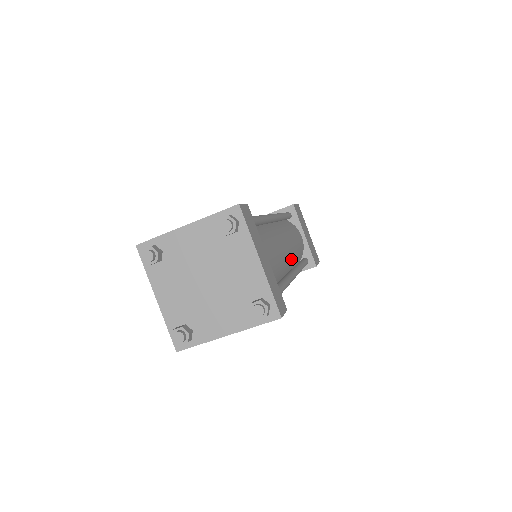
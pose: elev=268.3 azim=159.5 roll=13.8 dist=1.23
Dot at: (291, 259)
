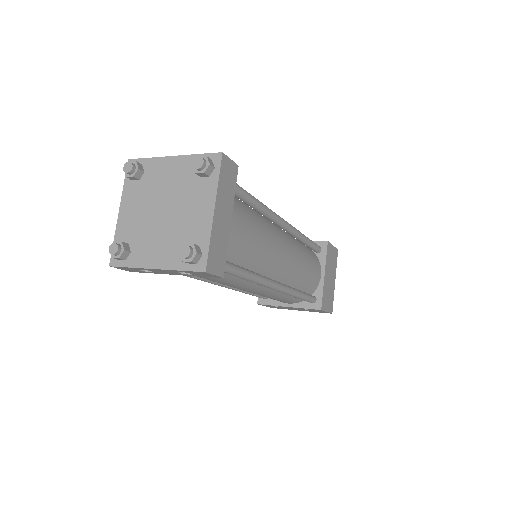
Dot at: (285, 273)
